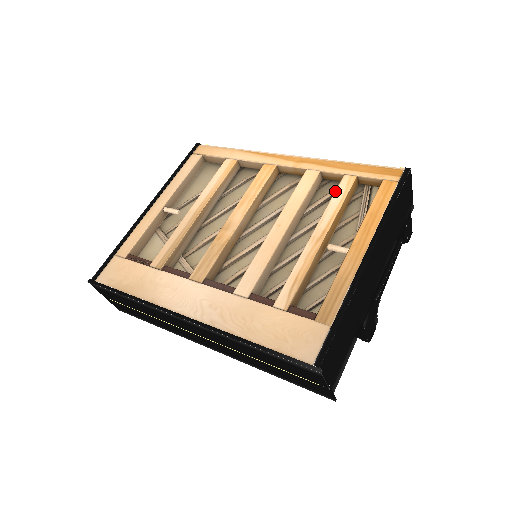
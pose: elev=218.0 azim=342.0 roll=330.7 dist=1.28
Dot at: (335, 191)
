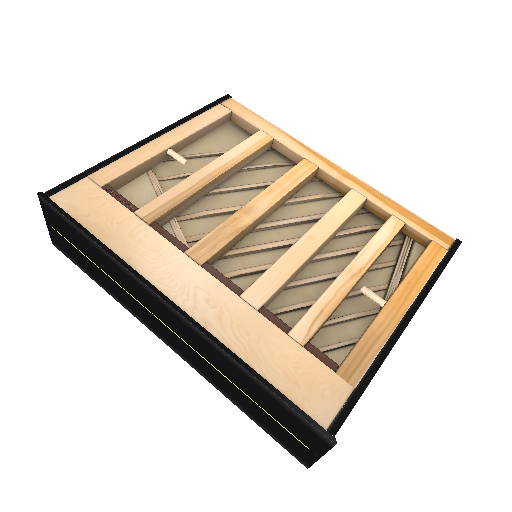
Dot at: (380, 228)
